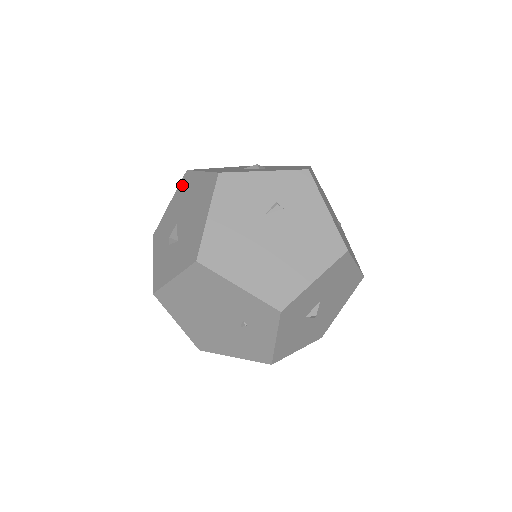
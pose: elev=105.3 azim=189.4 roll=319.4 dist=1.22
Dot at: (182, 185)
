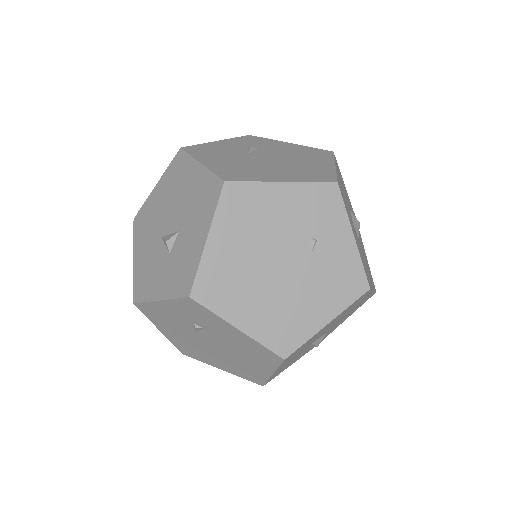
Dot at: (138, 227)
